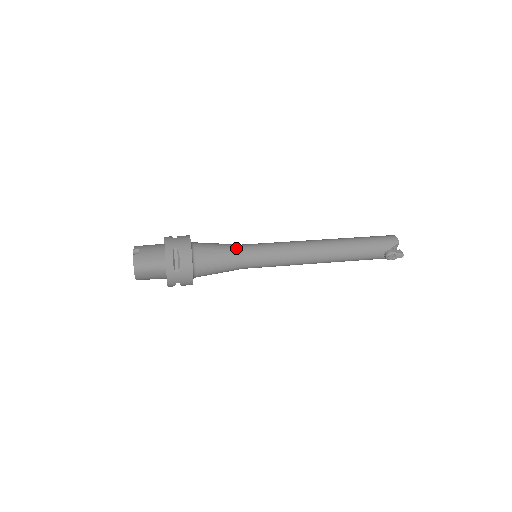
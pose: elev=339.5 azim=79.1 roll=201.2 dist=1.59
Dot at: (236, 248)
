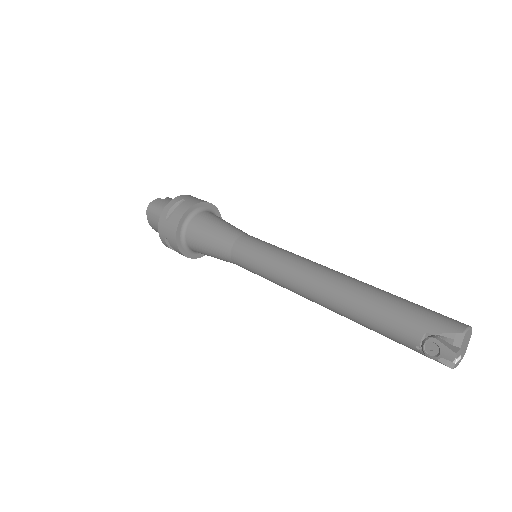
Dot at: (237, 231)
